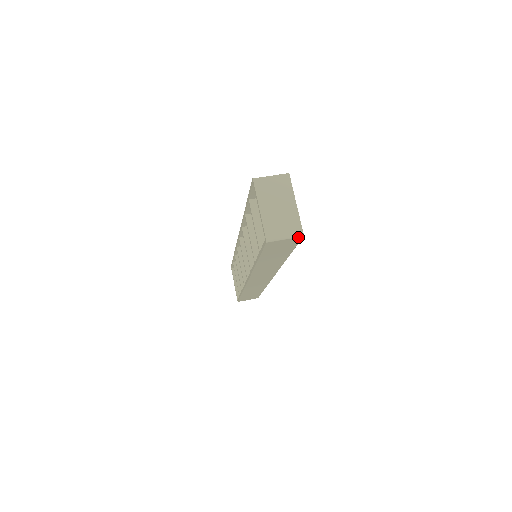
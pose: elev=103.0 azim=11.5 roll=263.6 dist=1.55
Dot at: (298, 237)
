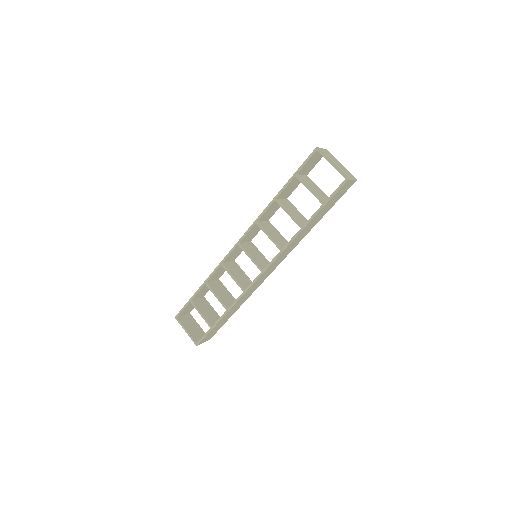
Dot at: (355, 180)
